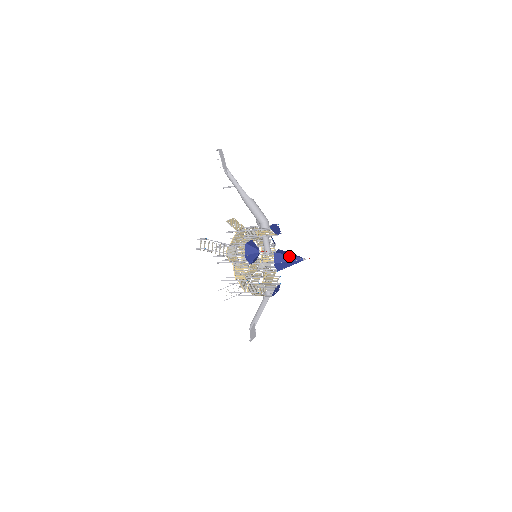
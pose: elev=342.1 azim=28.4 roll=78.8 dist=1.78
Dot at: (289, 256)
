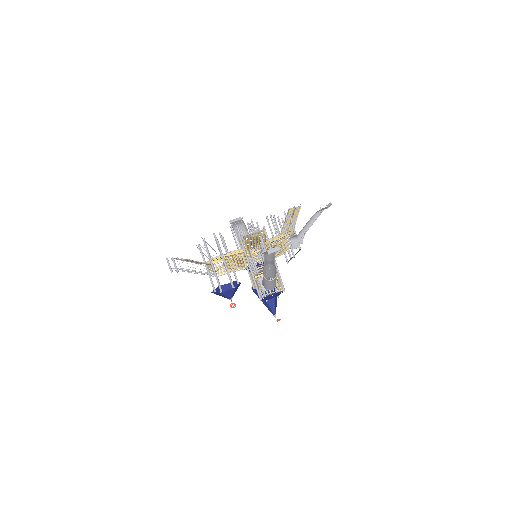
Dot at: (267, 303)
